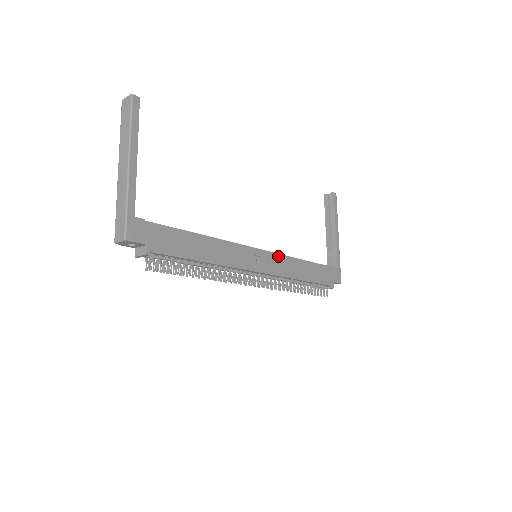
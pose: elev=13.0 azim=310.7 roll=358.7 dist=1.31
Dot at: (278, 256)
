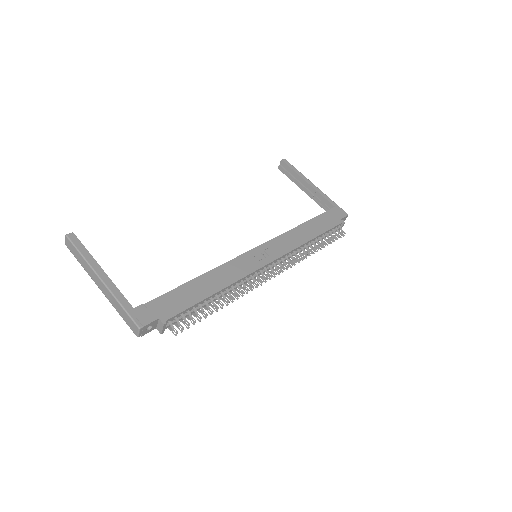
Dot at: (273, 241)
